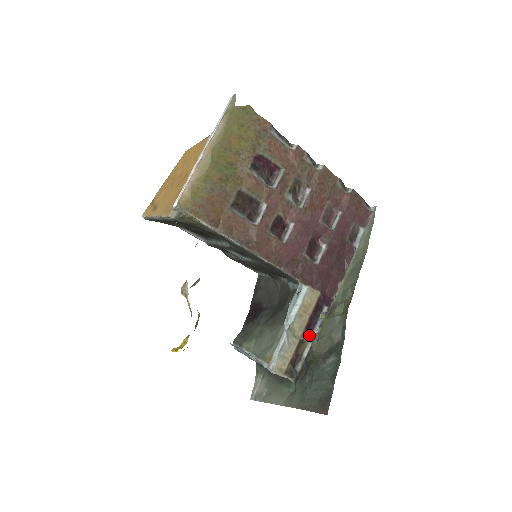
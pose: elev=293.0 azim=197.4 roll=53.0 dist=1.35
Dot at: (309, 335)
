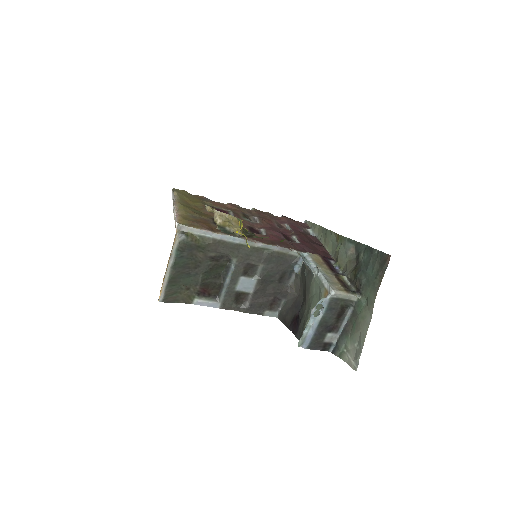
Dot at: occluded
